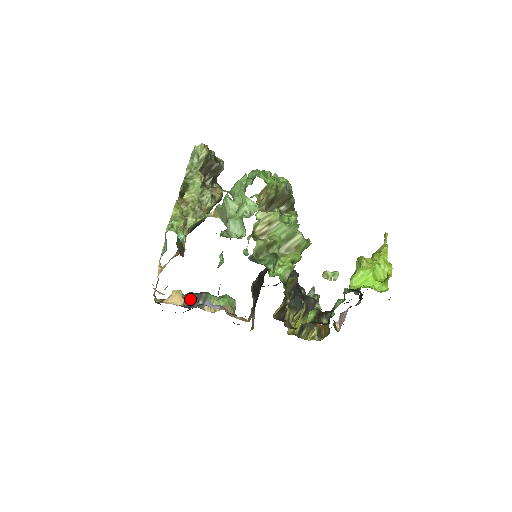
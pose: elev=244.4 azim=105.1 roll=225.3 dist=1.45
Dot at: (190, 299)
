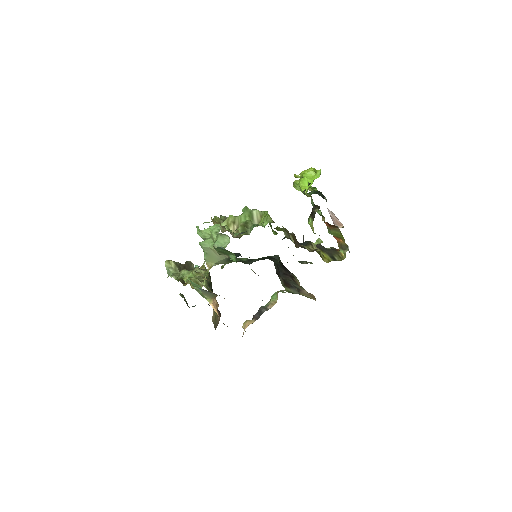
Dot at: (256, 316)
